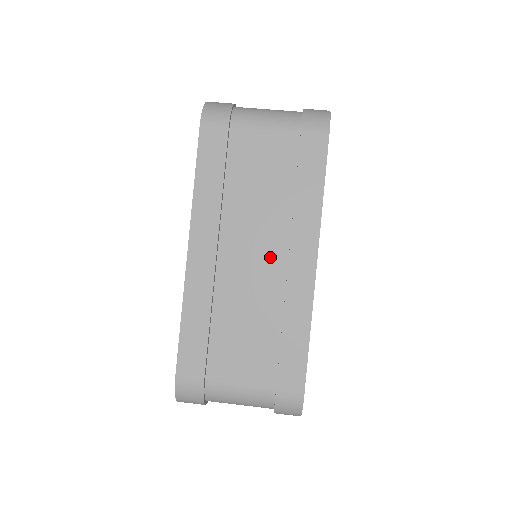
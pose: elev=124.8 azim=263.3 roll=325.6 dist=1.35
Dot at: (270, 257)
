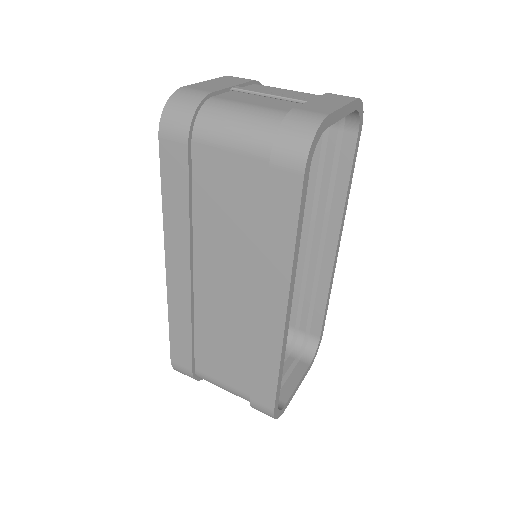
Dot at: (242, 291)
